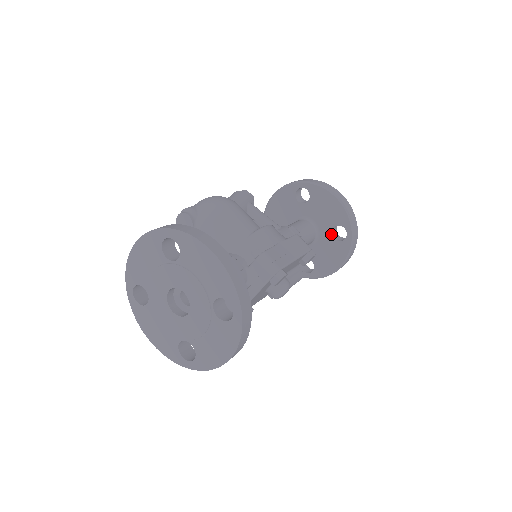
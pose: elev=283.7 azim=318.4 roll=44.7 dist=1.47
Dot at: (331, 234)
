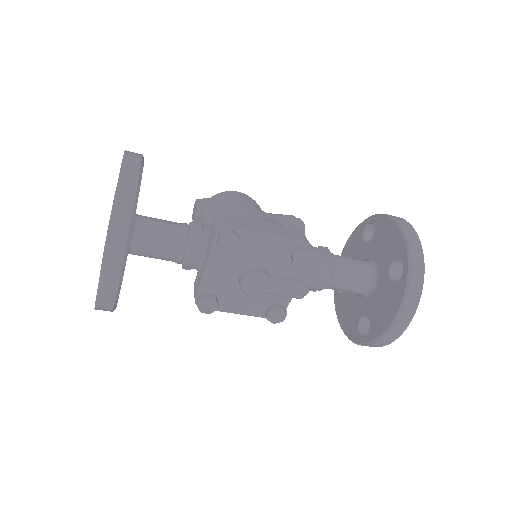
Dot at: (388, 274)
